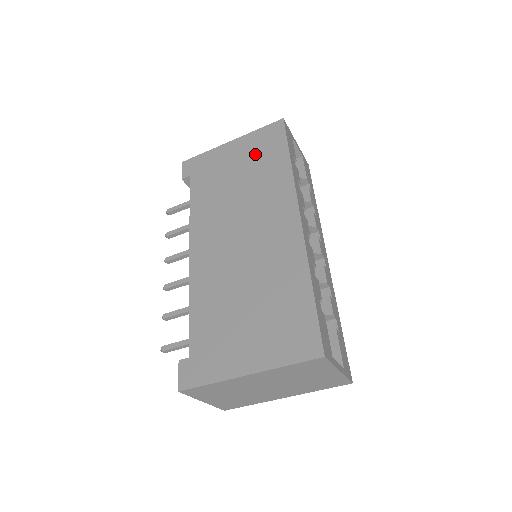
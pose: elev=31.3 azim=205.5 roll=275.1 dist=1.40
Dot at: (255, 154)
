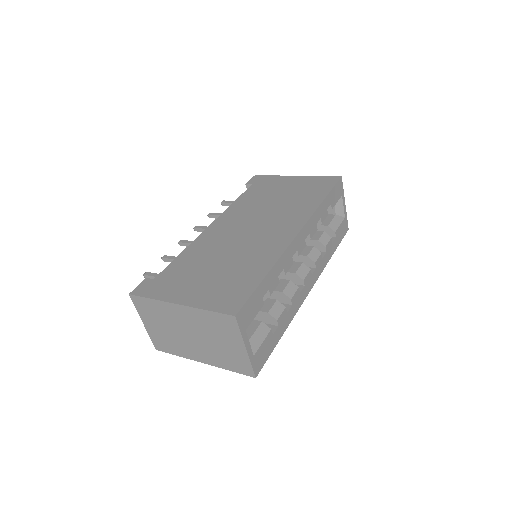
Dot at: (304, 188)
